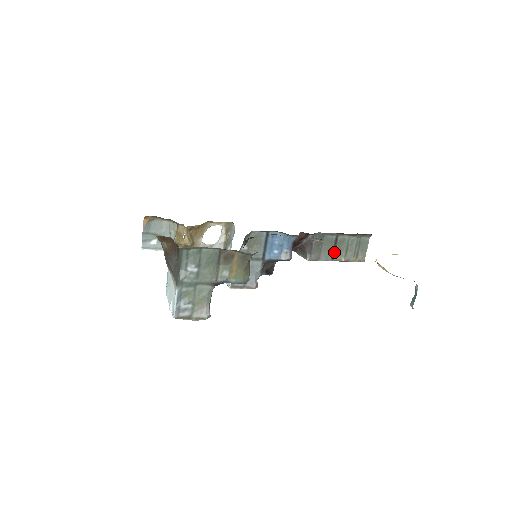
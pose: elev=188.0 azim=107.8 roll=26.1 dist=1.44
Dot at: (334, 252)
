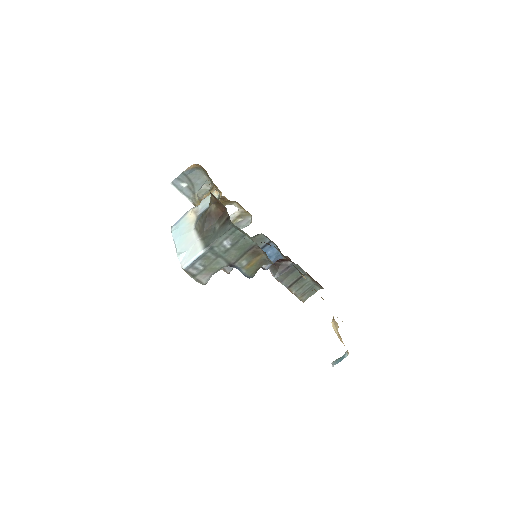
Dot at: (293, 283)
